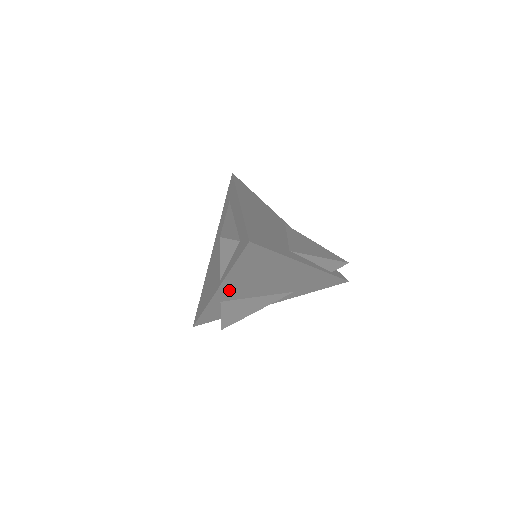
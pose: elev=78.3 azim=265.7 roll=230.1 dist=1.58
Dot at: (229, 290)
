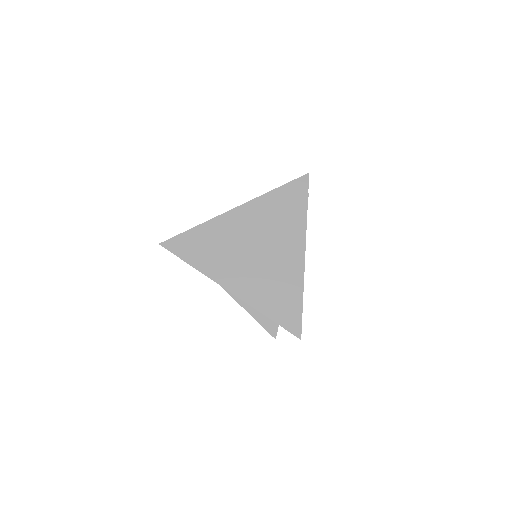
Dot at: occluded
